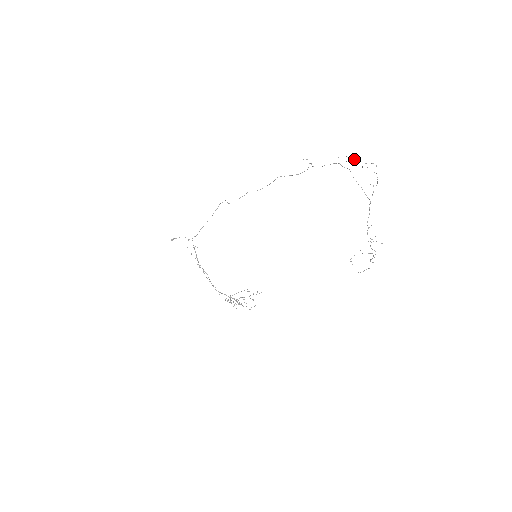
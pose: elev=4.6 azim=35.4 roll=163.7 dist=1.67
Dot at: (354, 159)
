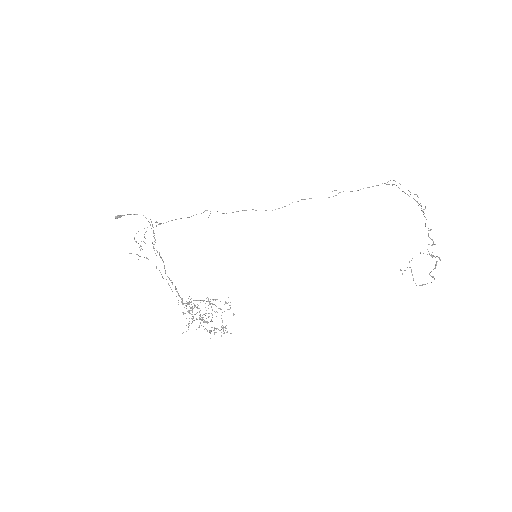
Dot at: occluded
